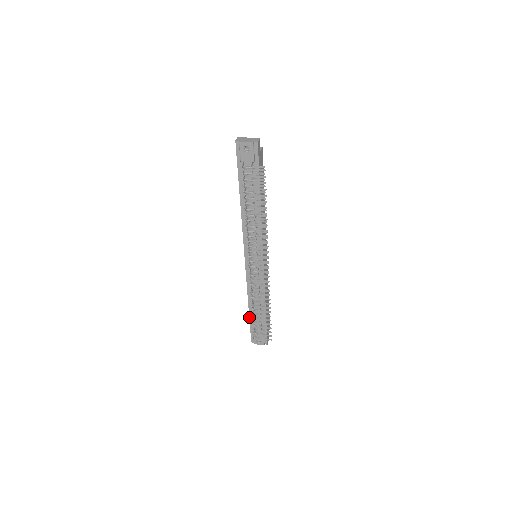
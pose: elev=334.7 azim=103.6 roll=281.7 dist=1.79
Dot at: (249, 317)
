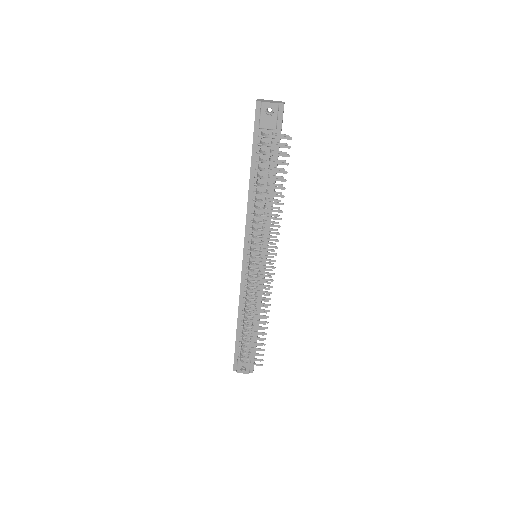
Dot at: (236, 337)
